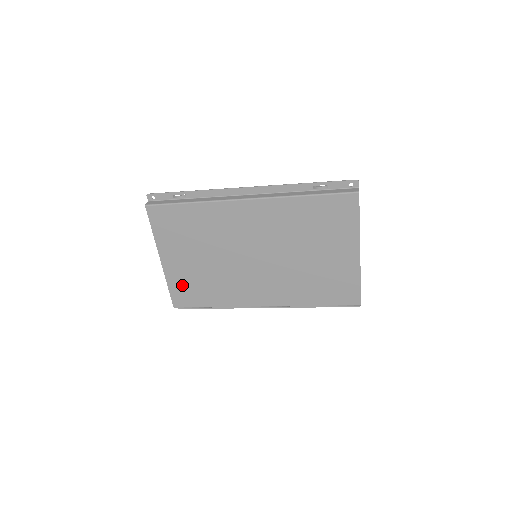
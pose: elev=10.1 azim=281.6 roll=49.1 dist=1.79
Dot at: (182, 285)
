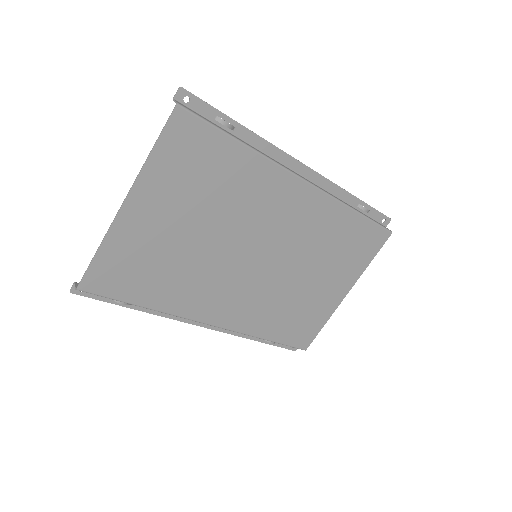
Dot at: (125, 257)
